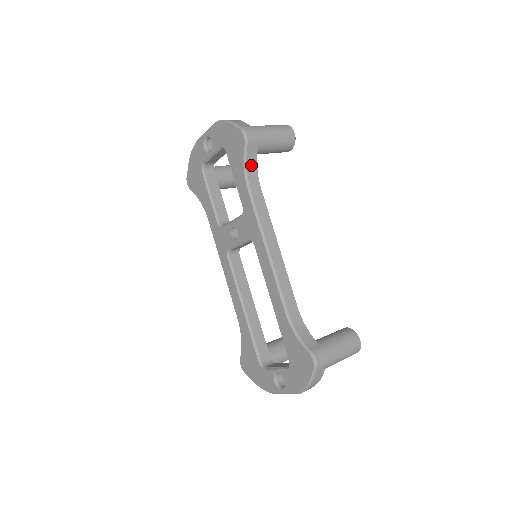
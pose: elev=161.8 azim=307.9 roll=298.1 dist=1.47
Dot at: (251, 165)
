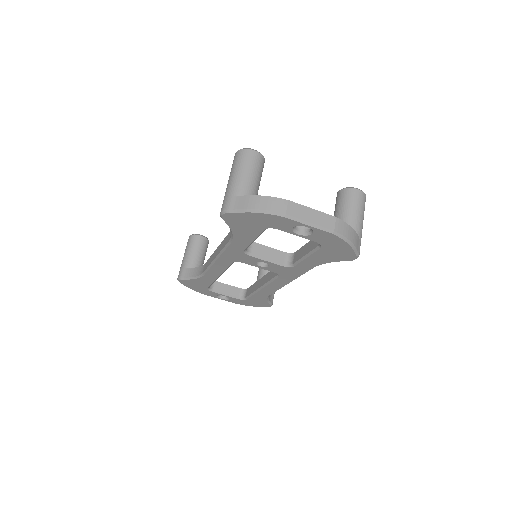
Dot at: occluded
